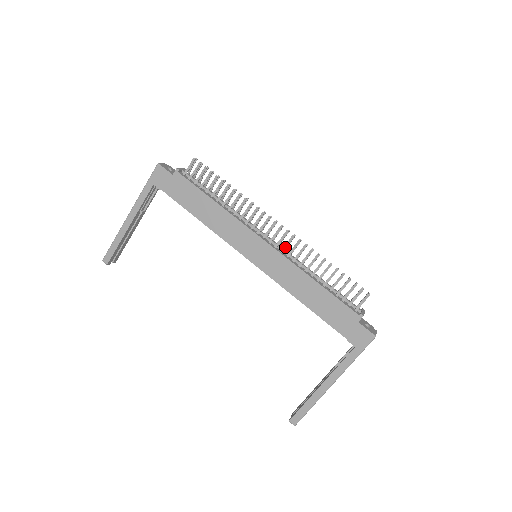
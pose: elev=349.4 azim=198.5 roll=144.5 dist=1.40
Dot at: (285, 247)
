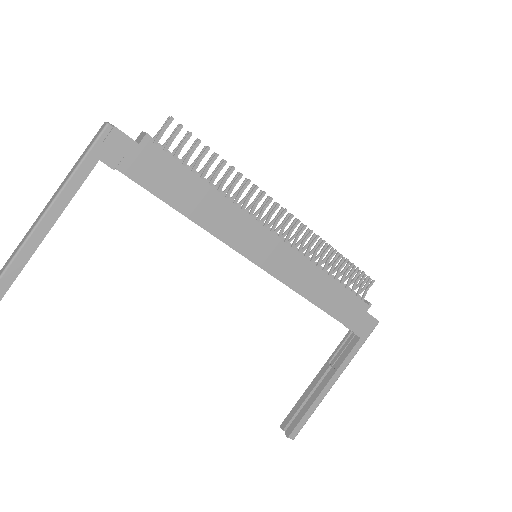
Dot at: (296, 241)
